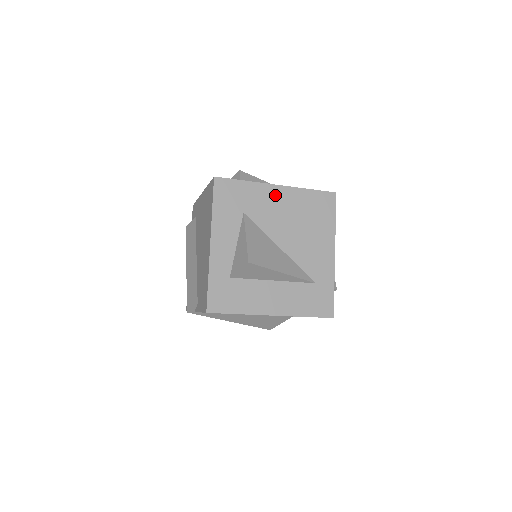
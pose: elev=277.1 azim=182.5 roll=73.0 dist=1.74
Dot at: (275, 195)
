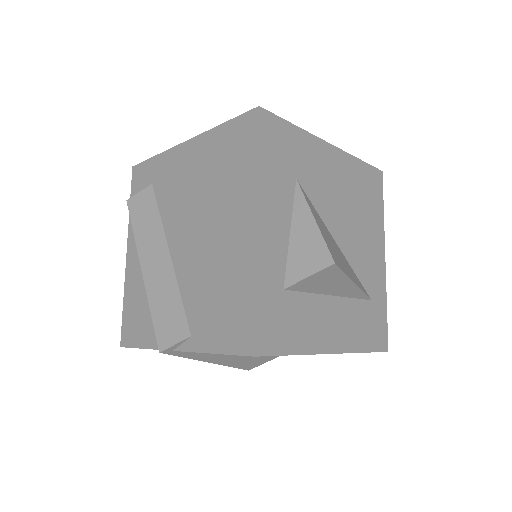
Dot at: (329, 159)
